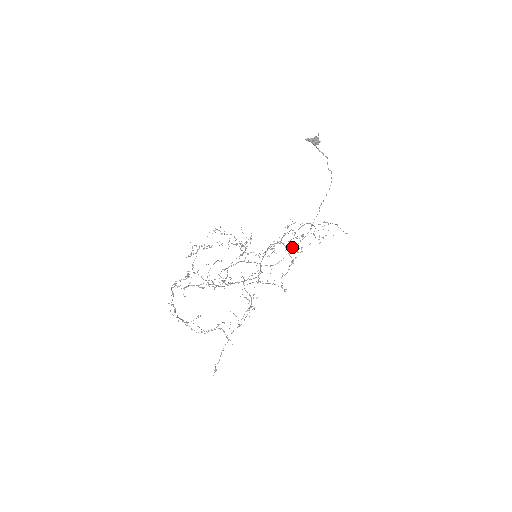
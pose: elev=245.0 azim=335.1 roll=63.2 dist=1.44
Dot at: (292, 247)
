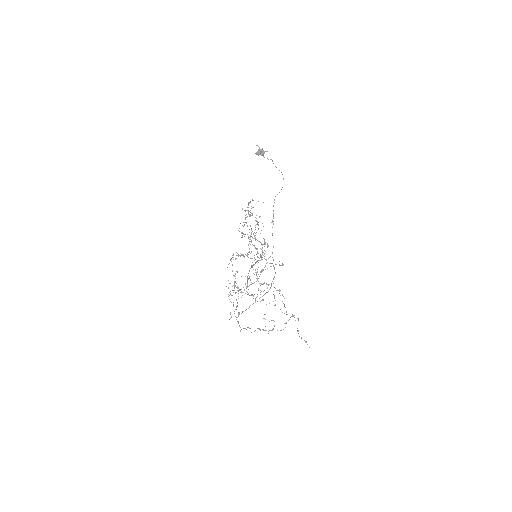
Dot at: (253, 234)
